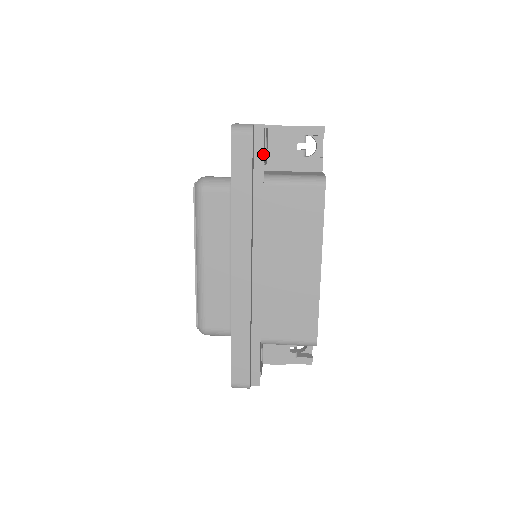
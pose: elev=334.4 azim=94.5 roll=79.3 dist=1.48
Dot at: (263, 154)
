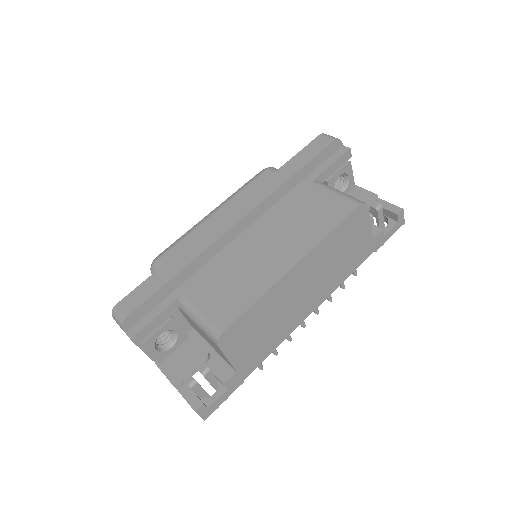
Dot at: (331, 164)
